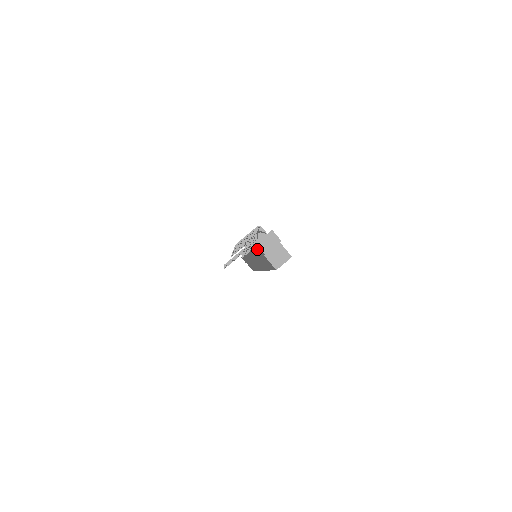
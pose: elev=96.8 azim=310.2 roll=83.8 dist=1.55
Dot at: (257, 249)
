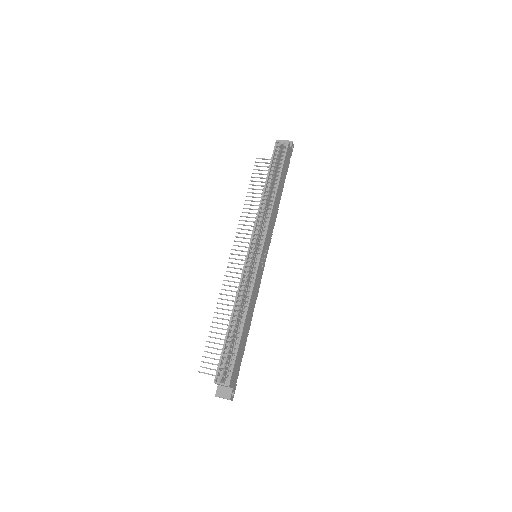
Dot at: occluded
